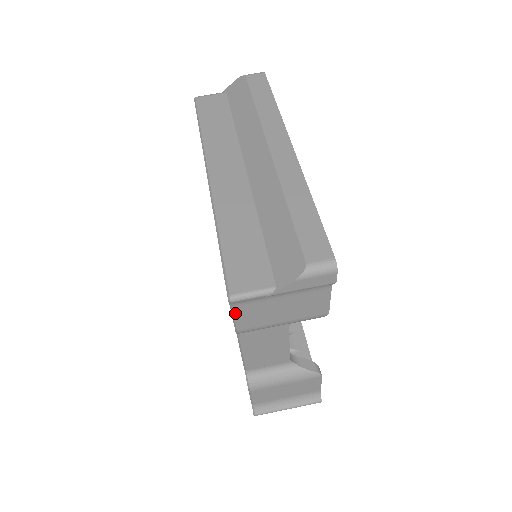
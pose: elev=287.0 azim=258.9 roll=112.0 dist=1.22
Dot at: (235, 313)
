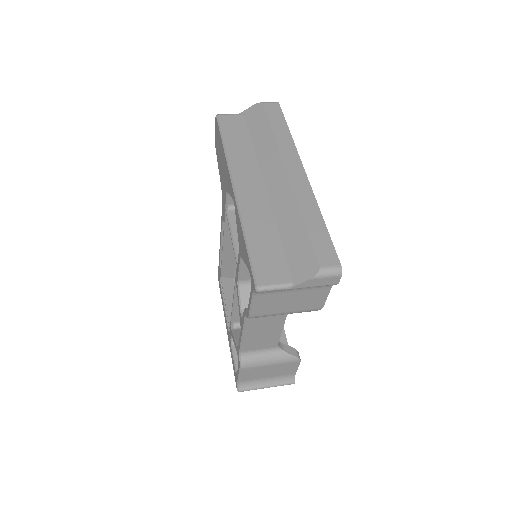
Dot at: (254, 301)
